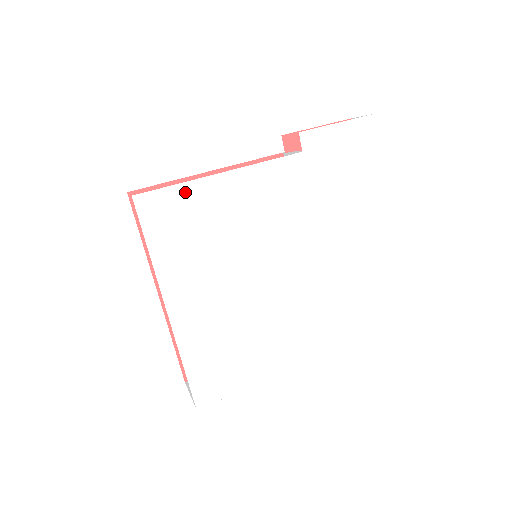
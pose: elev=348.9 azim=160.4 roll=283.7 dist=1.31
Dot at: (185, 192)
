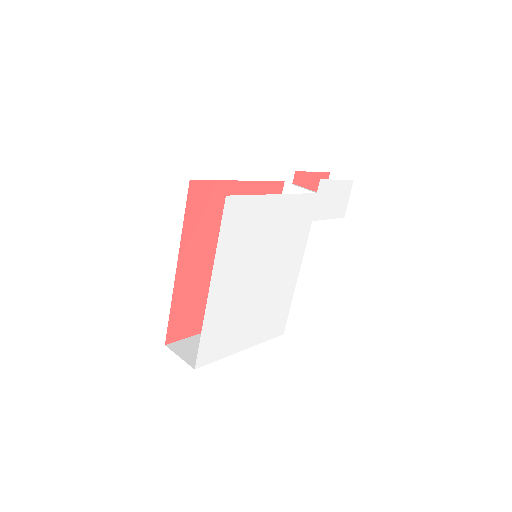
Dot at: (254, 202)
